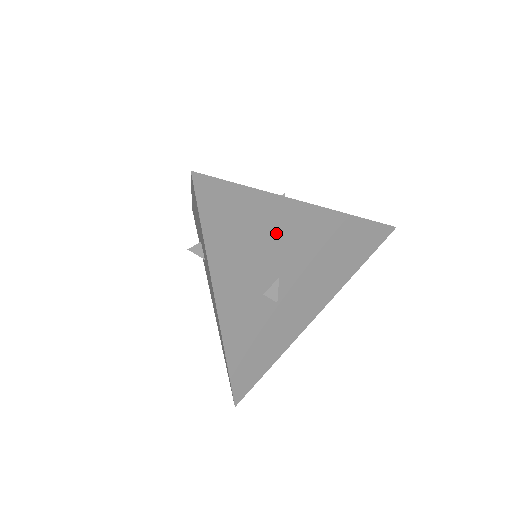
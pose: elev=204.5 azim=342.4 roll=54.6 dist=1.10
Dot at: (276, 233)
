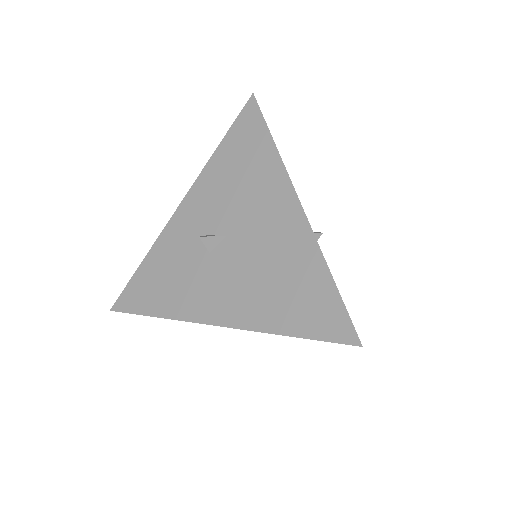
Dot at: occluded
